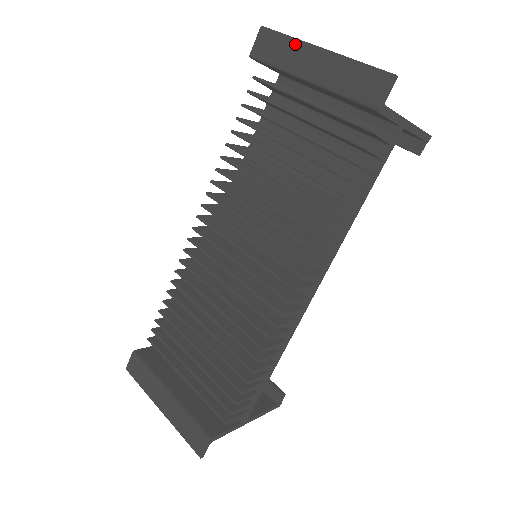
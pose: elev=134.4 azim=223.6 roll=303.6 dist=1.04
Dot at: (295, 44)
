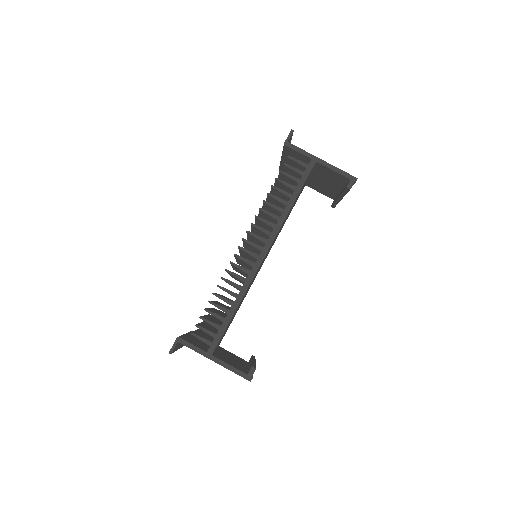
Dot at: occluded
